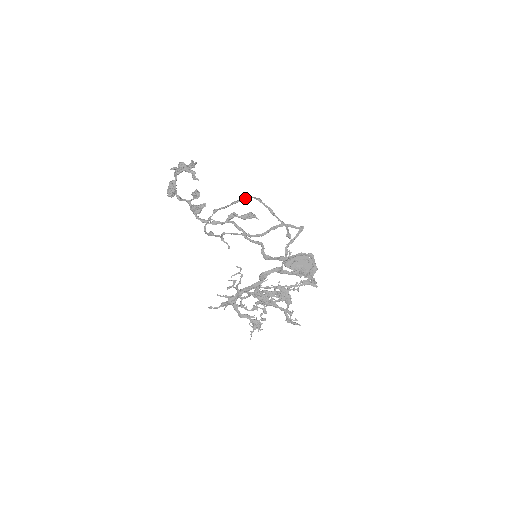
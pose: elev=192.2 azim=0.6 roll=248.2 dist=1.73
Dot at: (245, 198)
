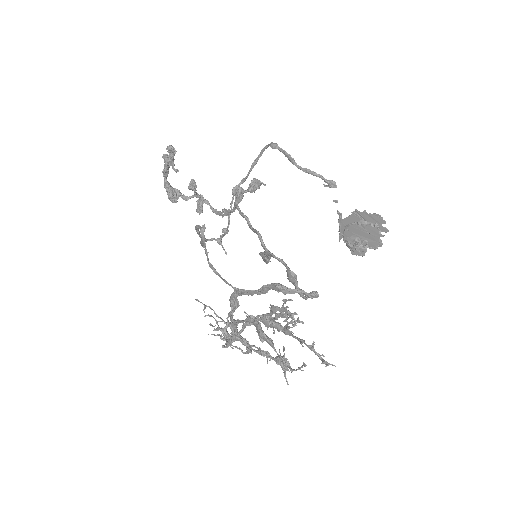
Dot at: (261, 151)
